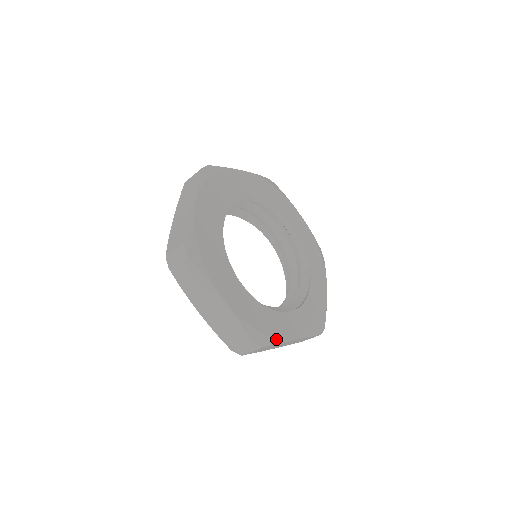
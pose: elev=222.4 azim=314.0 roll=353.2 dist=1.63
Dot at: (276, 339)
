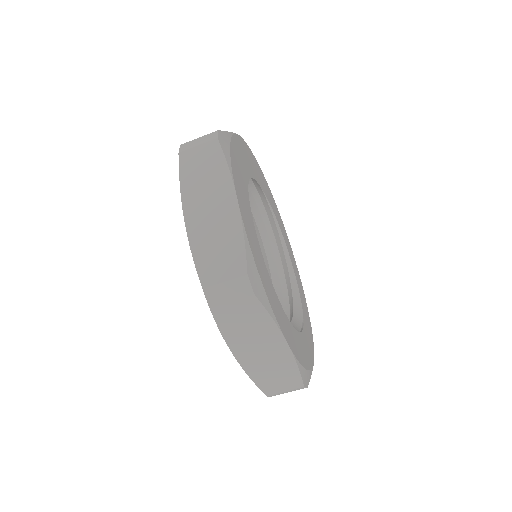
Dot at: (271, 307)
